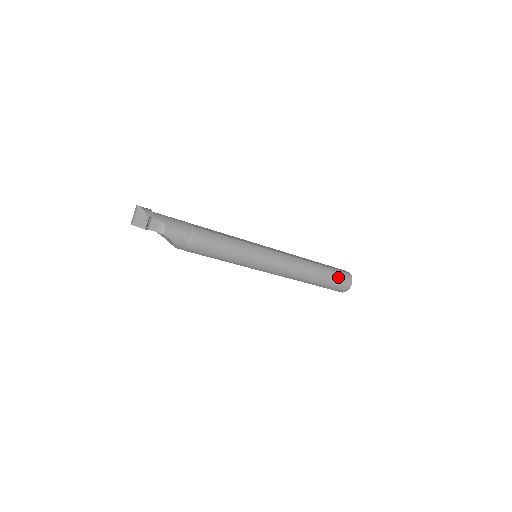
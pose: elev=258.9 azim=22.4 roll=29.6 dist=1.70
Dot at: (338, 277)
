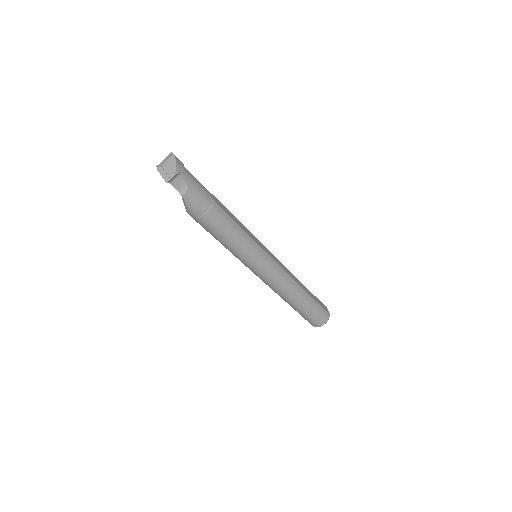
Dot at: (317, 312)
